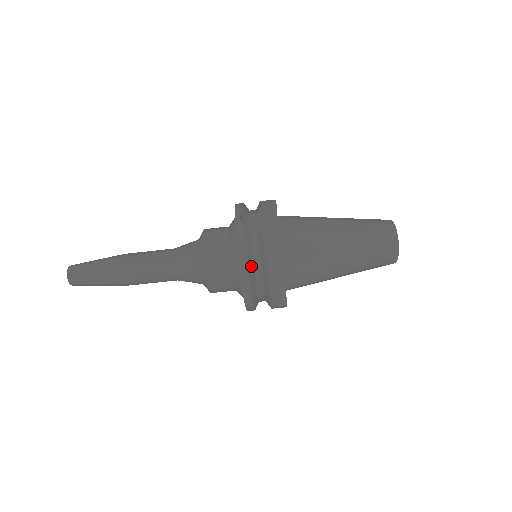
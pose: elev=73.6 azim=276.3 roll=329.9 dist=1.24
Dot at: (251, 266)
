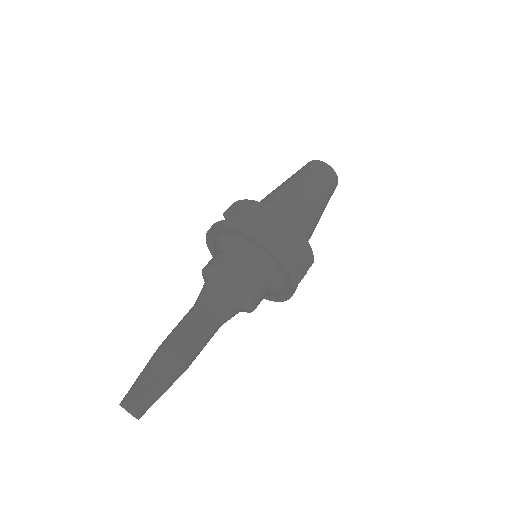
Dot at: occluded
